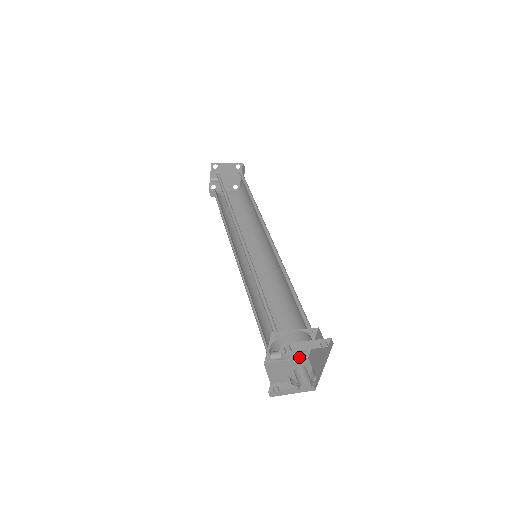
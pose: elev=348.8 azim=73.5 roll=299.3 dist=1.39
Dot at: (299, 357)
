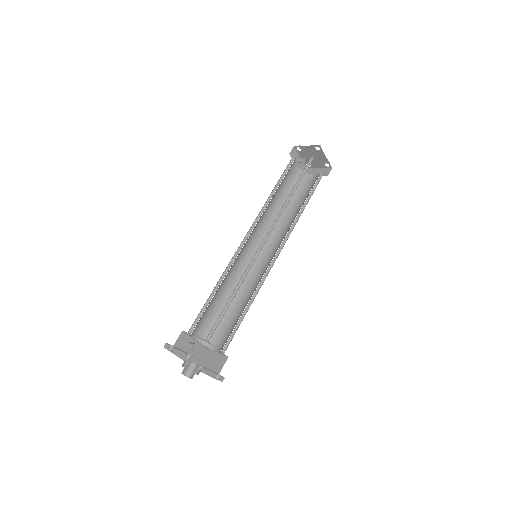
Dot at: (222, 353)
